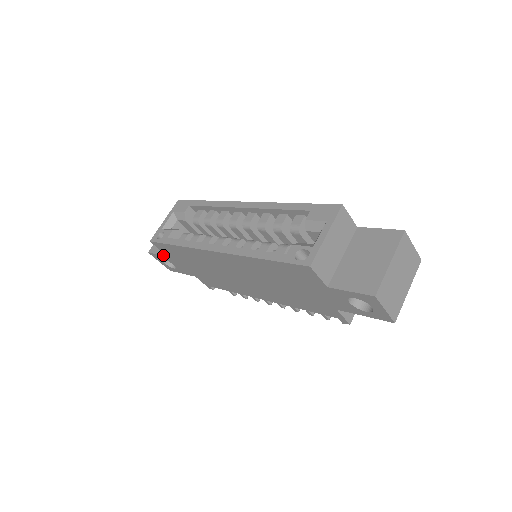
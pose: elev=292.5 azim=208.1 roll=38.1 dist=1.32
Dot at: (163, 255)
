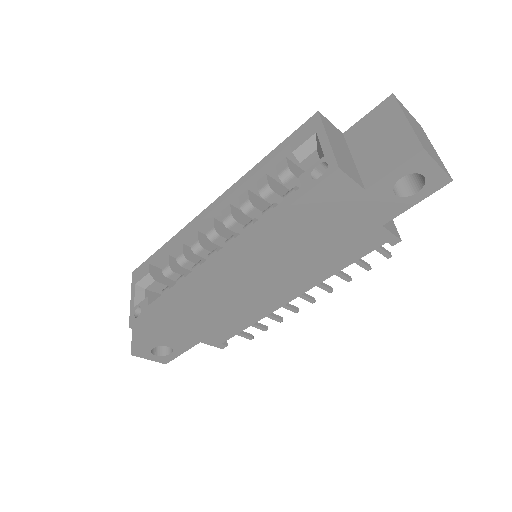
Dot at: (151, 340)
